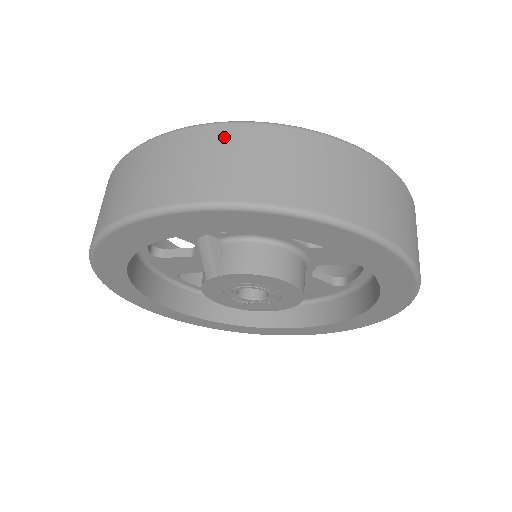
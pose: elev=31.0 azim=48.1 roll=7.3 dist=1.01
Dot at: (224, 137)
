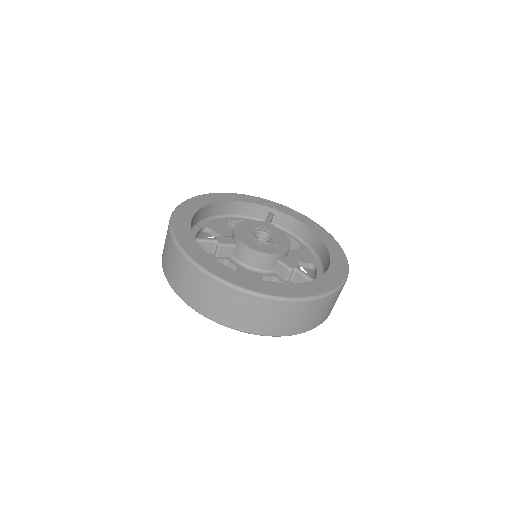
Dot at: (204, 282)
